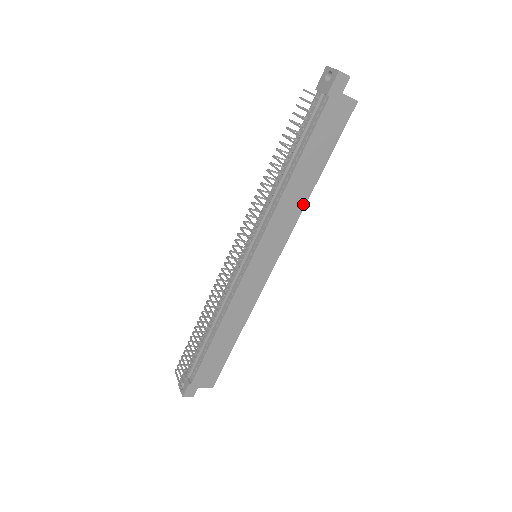
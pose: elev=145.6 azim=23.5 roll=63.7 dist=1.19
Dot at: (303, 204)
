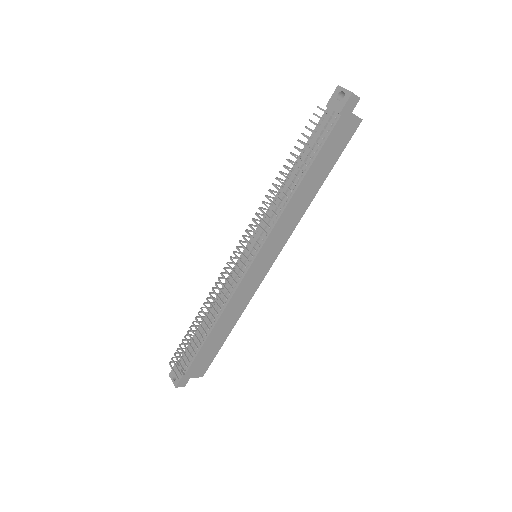
Dot at: (304, 210)
